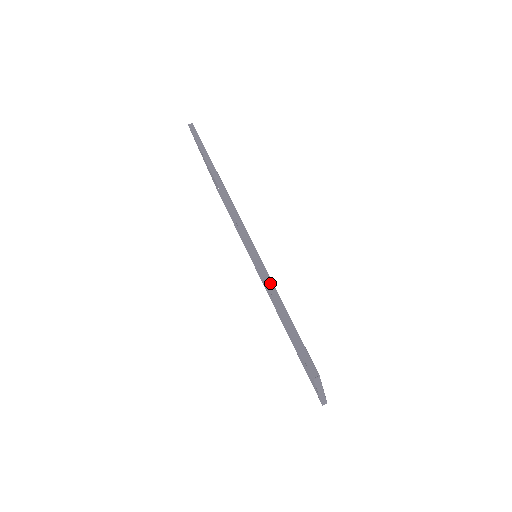
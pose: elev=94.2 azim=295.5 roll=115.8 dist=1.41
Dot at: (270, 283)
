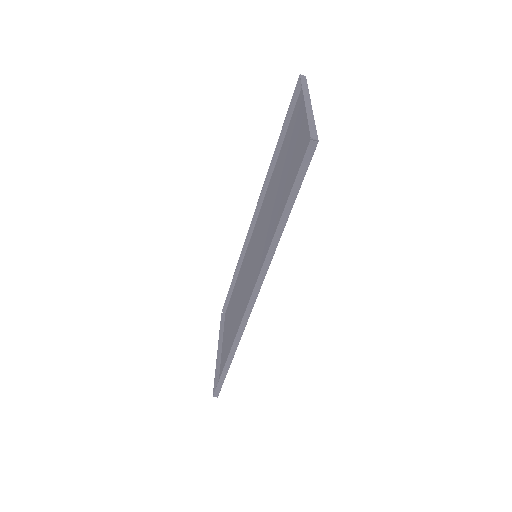
Dot at: (235, 348)
